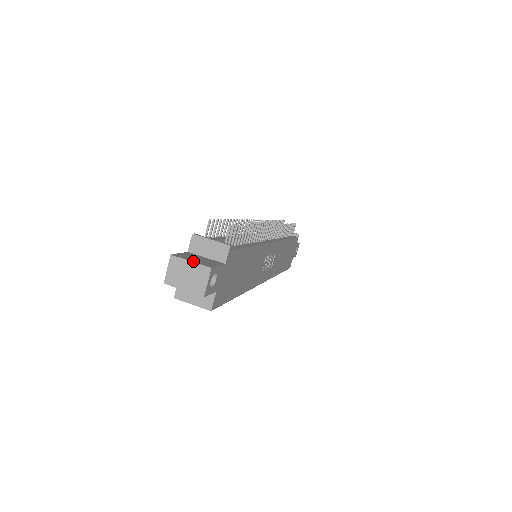
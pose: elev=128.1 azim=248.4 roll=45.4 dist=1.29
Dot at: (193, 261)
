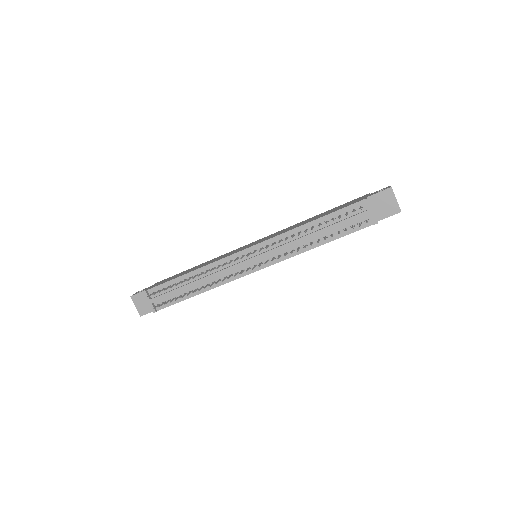
Dot at: (137, 307)
